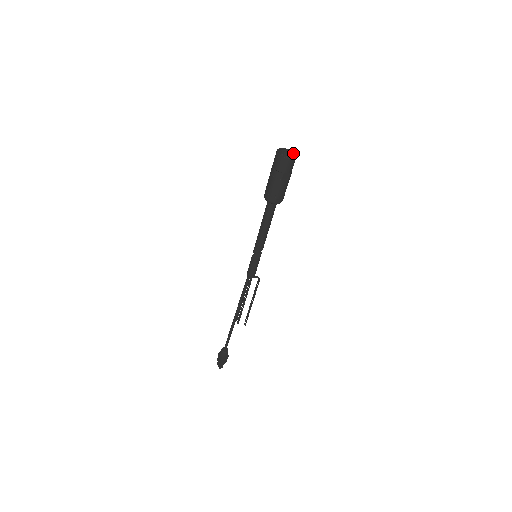
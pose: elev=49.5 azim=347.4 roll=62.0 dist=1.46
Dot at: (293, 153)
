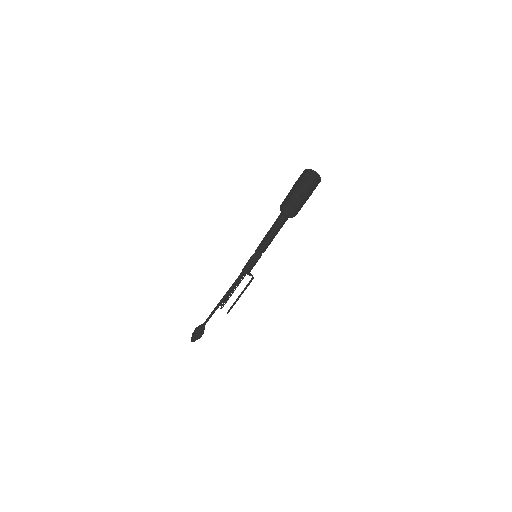
Dot at: (319, 178)
